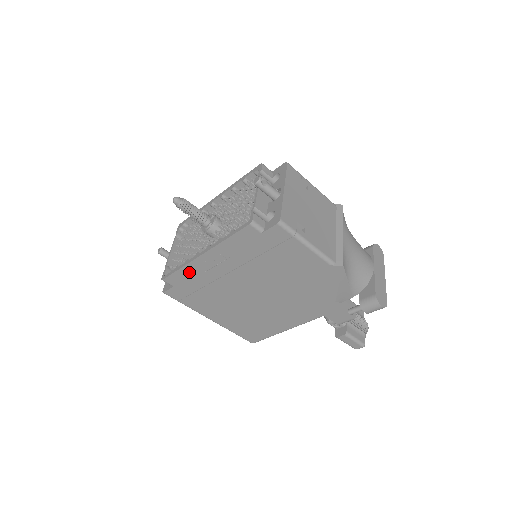
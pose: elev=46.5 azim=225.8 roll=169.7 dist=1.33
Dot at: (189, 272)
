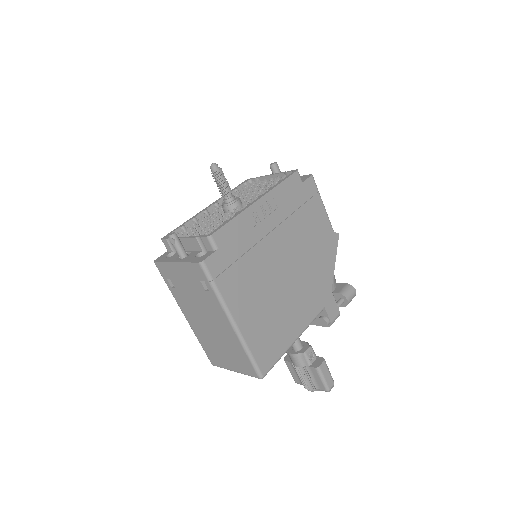
Dot at: (240, 225)
